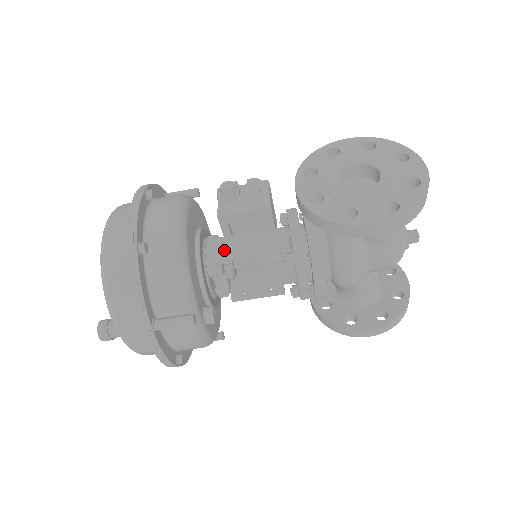
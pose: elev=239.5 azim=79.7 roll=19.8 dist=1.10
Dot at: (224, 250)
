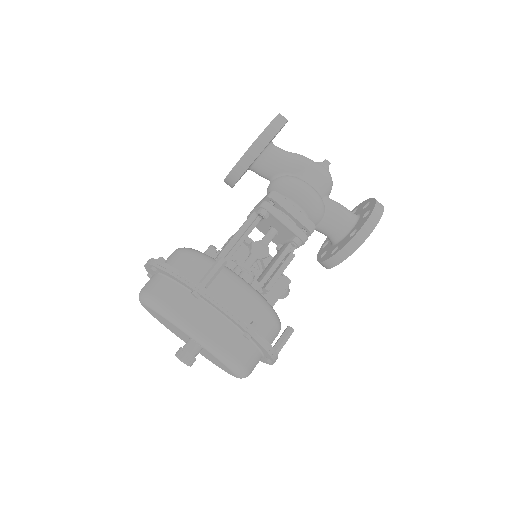
Dot at: (225, 253)
